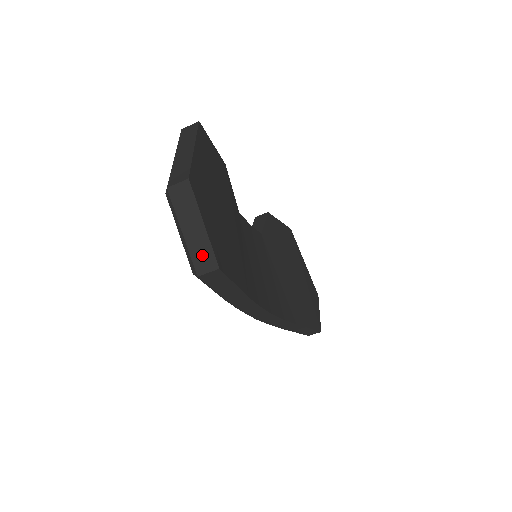
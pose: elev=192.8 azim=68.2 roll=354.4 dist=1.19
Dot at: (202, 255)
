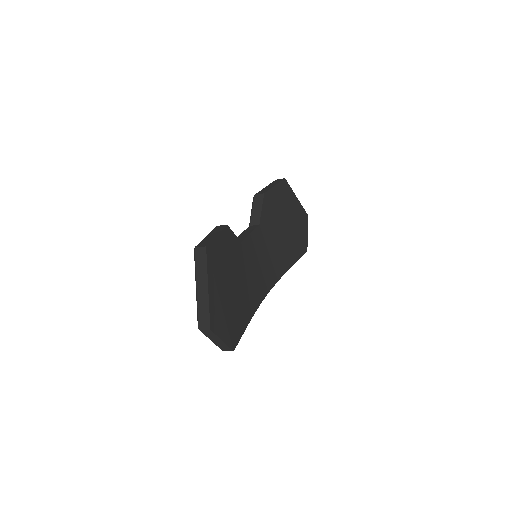
Dot at: (223, 347)
